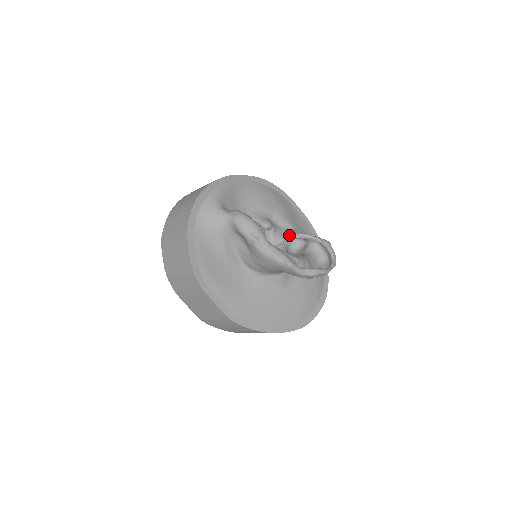
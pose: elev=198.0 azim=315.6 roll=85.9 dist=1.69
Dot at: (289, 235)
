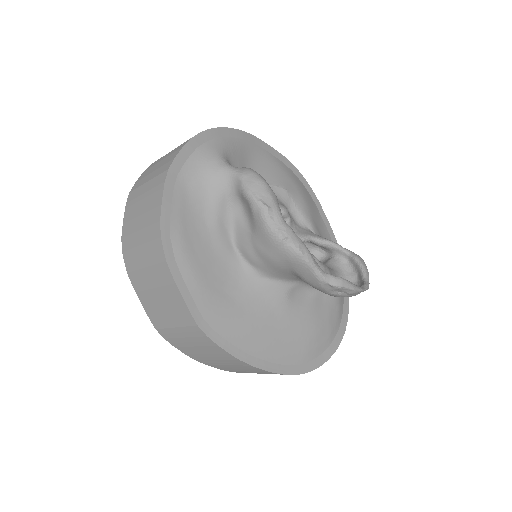
Dot at: (309, 236)
